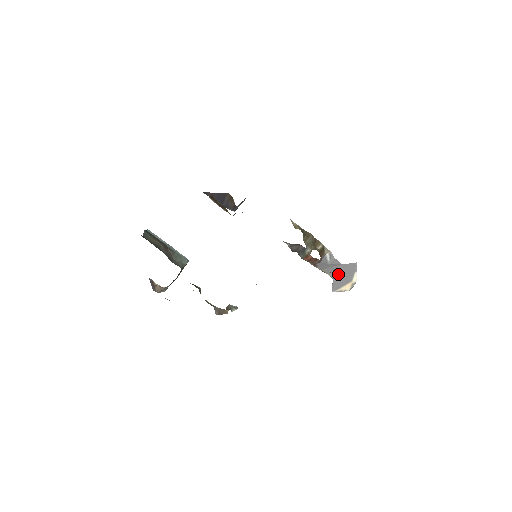
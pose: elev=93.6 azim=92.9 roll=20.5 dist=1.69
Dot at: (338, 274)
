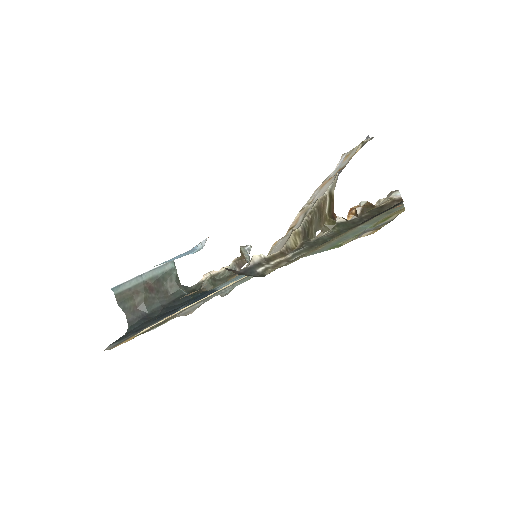
Dot at: (349, 156)
